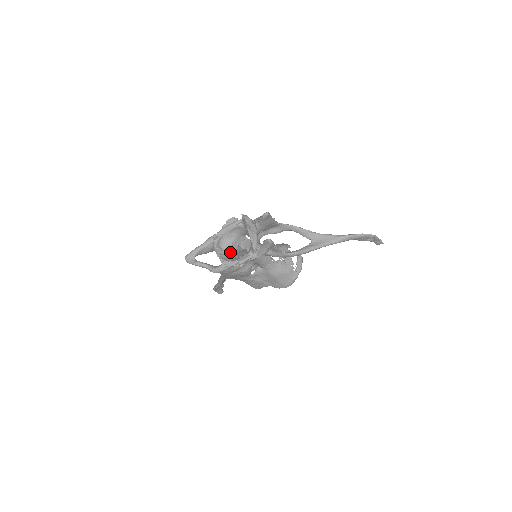
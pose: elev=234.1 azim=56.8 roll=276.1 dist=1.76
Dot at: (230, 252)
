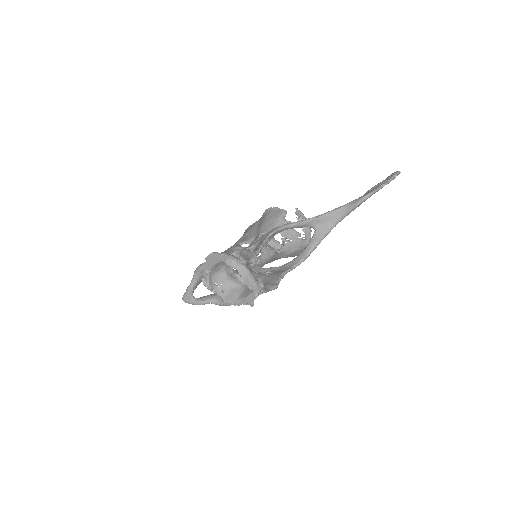
Dot at: (229, 283)
